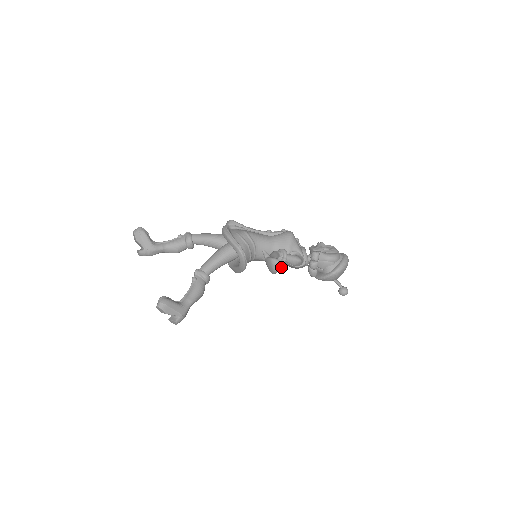
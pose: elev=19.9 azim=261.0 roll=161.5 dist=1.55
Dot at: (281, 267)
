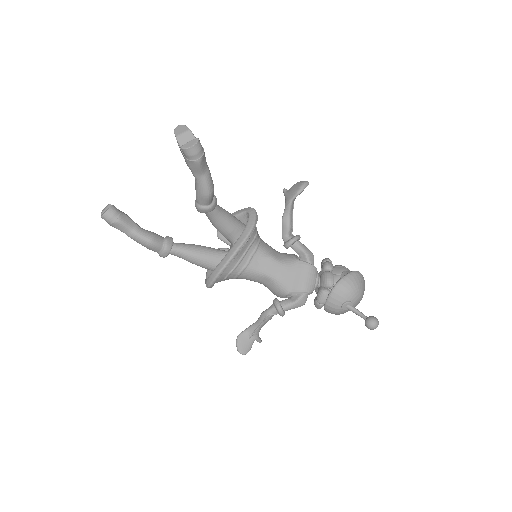
Dot at: (279, 304)
